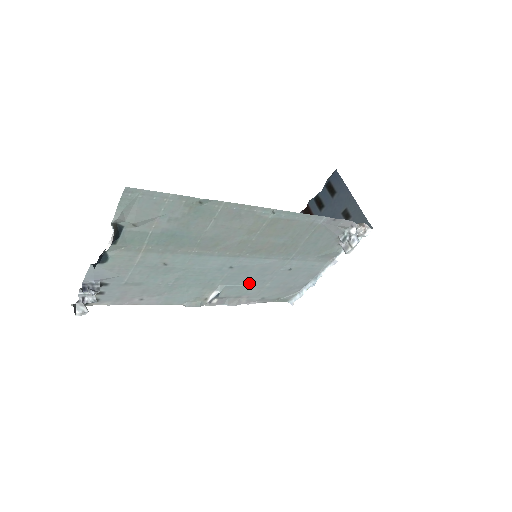
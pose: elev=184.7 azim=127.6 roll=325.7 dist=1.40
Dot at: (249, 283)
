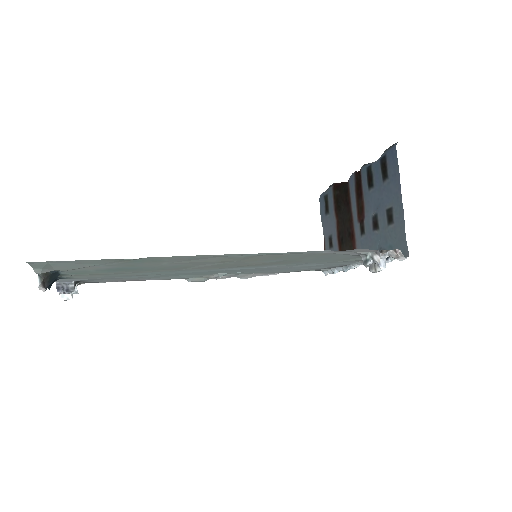
Dot at: (256, 271)
